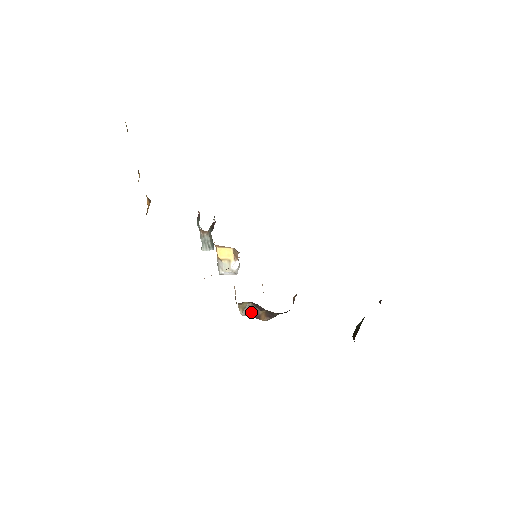
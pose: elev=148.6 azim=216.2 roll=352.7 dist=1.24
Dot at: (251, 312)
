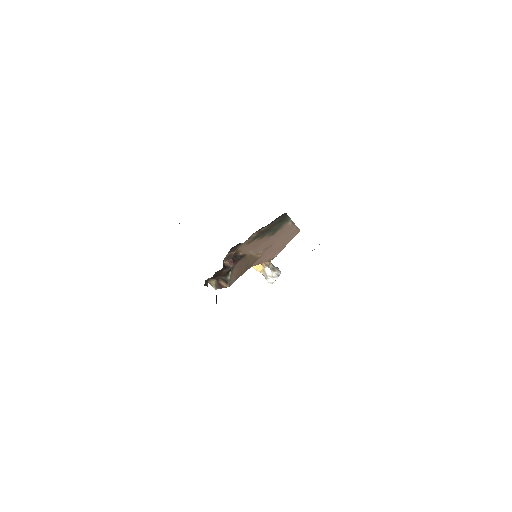
Dot at: (218, 285)
